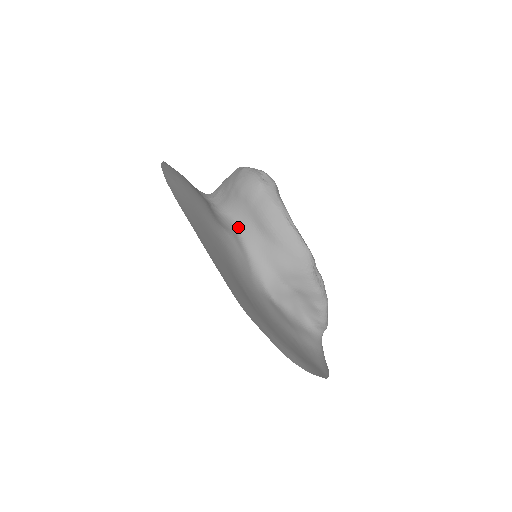
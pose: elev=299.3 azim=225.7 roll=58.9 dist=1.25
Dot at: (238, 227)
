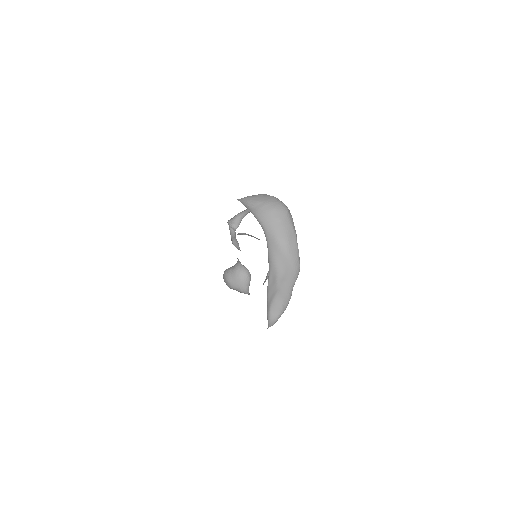
Dot at: (264, 231)
